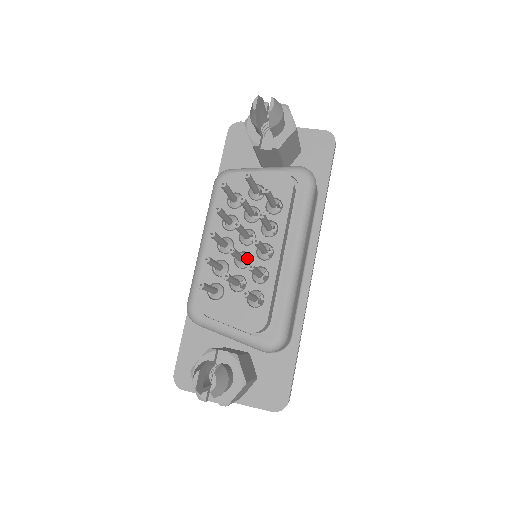
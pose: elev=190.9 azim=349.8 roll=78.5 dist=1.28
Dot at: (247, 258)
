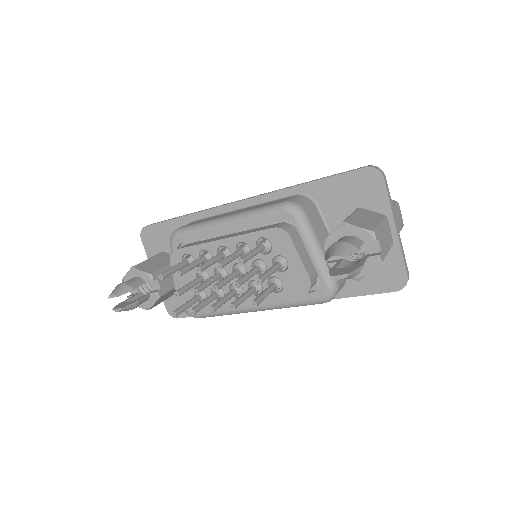
Dot at: occluded
